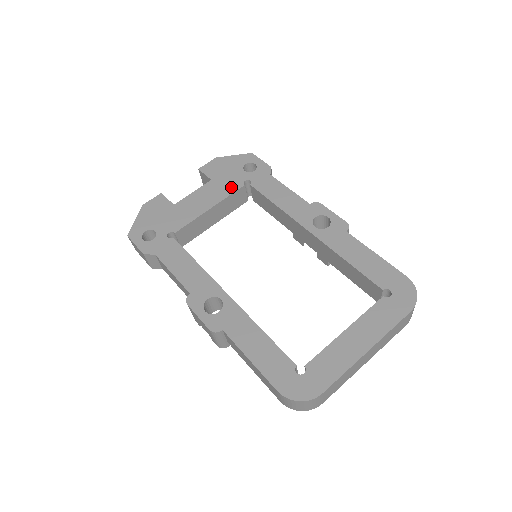
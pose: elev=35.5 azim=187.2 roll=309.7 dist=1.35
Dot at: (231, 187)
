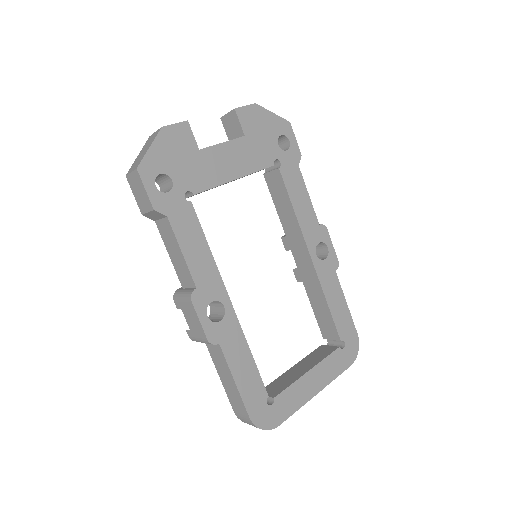
Dot at: (262, 160)
